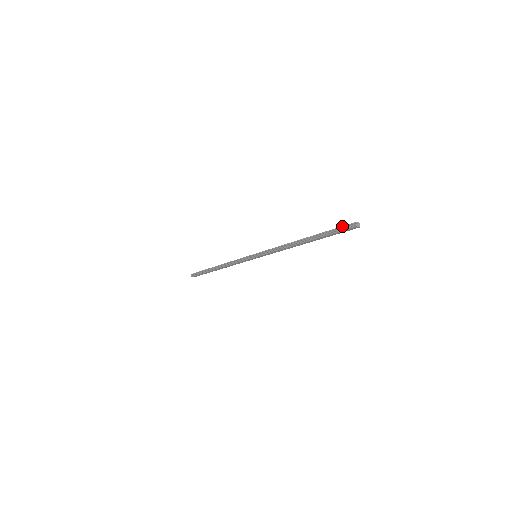
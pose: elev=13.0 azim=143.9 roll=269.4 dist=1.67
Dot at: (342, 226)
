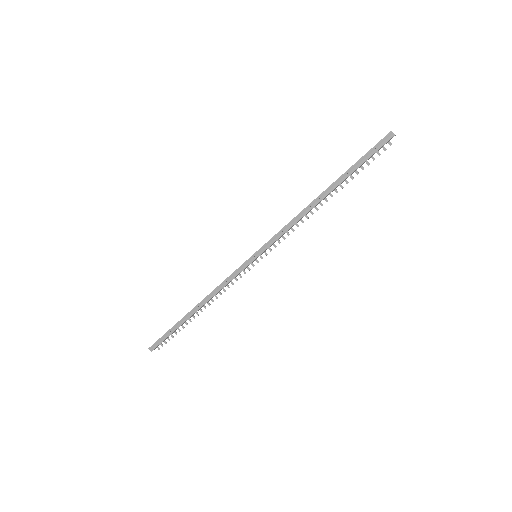
Dot at: (375, 146)
